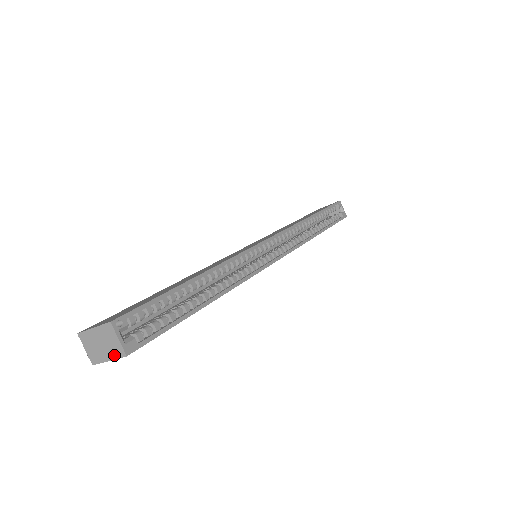
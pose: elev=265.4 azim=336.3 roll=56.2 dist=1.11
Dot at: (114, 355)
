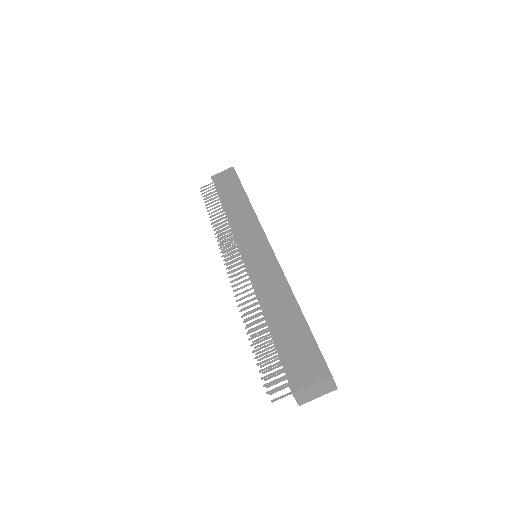
Dot at: (326, 393)
